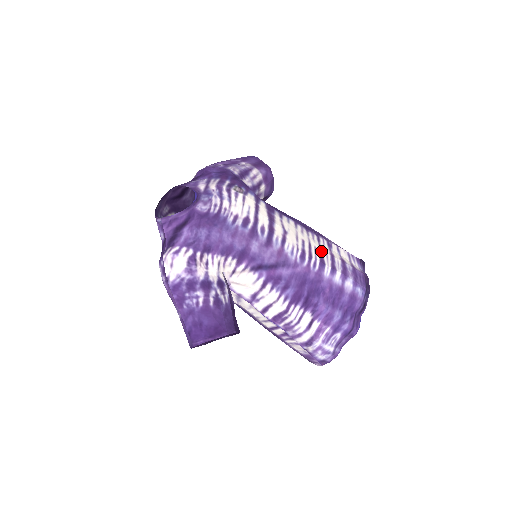
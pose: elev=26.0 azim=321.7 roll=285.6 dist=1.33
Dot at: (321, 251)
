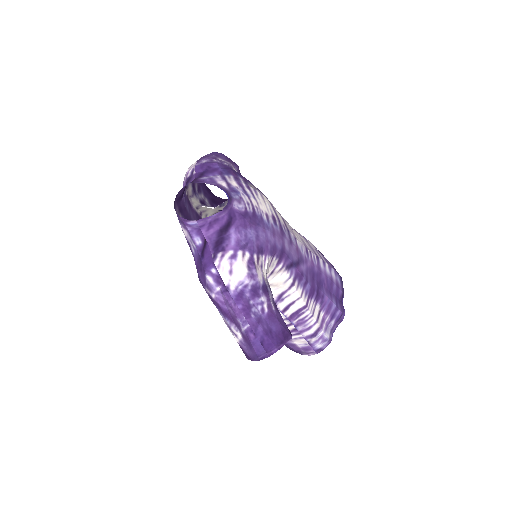
Dot at: (310, 245)
